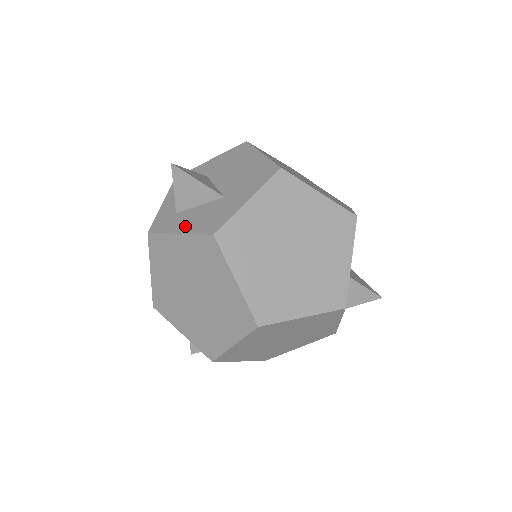
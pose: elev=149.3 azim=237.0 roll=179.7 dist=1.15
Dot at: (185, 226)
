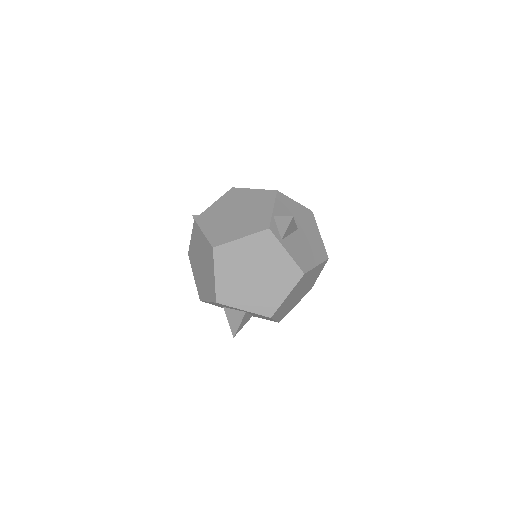
Dot at: occluded
